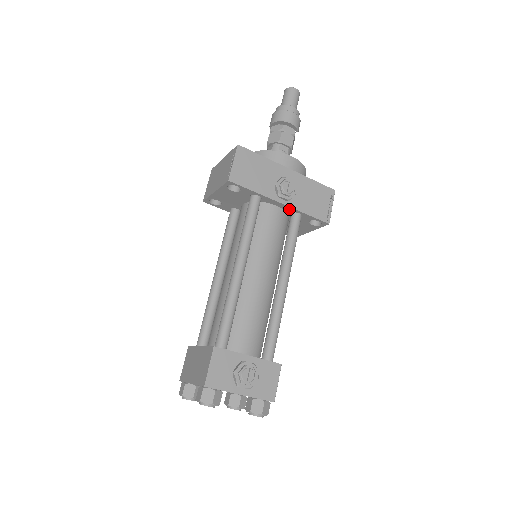
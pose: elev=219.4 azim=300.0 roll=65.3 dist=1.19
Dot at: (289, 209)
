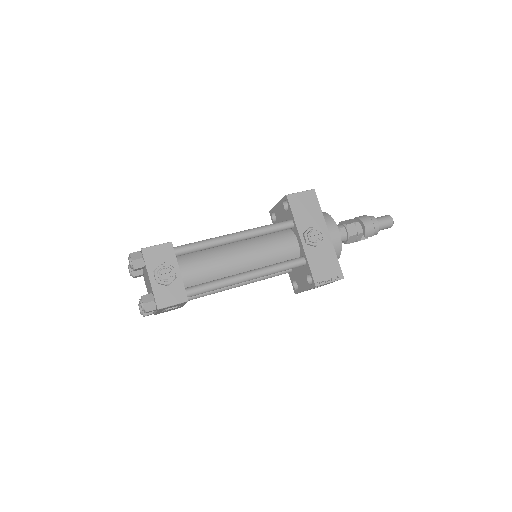
Dot at: (302, 250)
